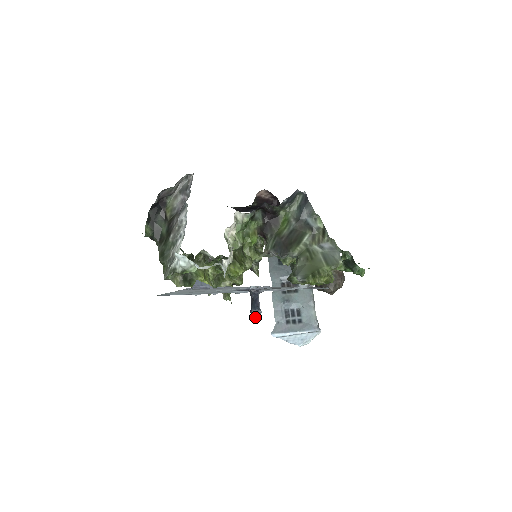
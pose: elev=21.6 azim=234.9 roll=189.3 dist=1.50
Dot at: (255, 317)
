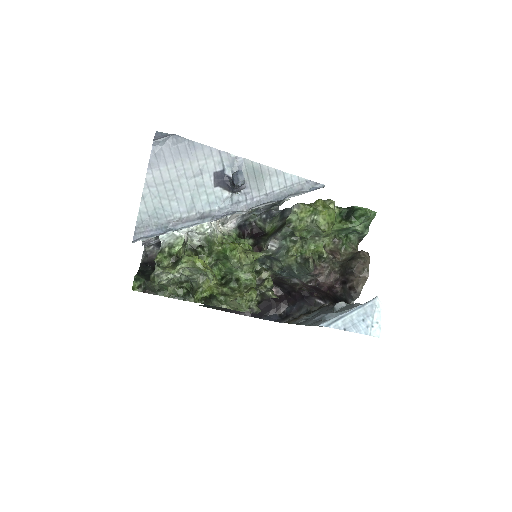
Dot at: (238, 178)
